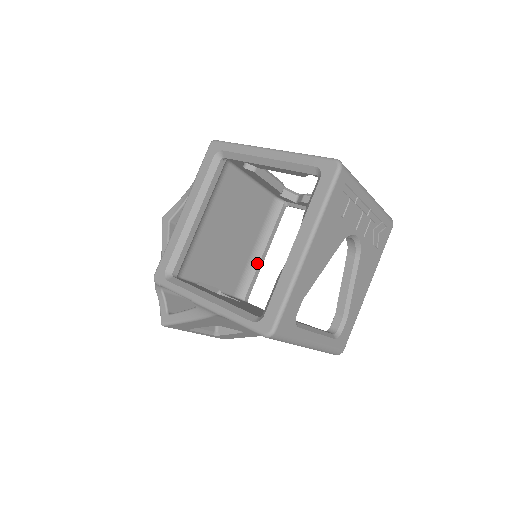
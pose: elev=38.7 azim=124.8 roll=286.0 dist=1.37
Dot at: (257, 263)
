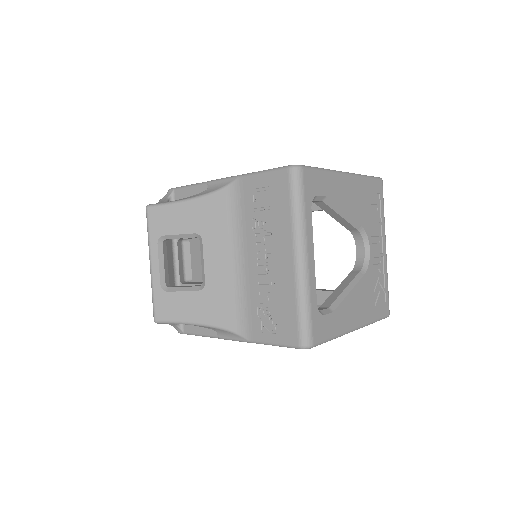
Dot at: occluded
